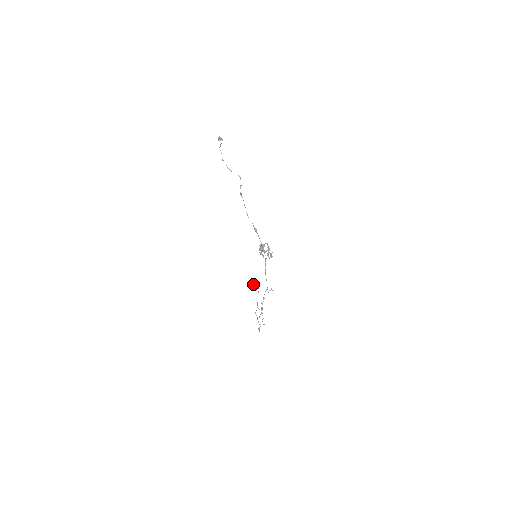
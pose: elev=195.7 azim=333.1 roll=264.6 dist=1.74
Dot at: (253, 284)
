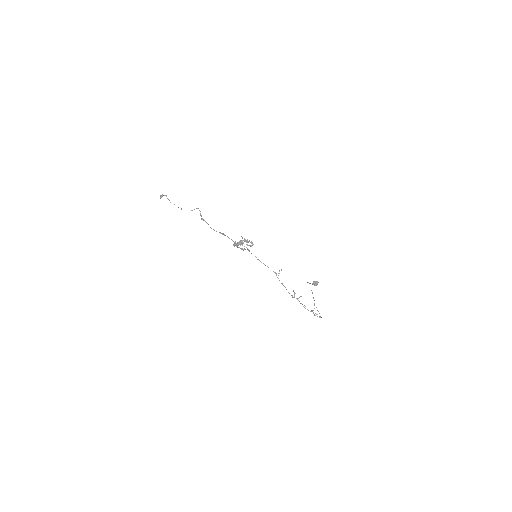
Dot at: occluded
